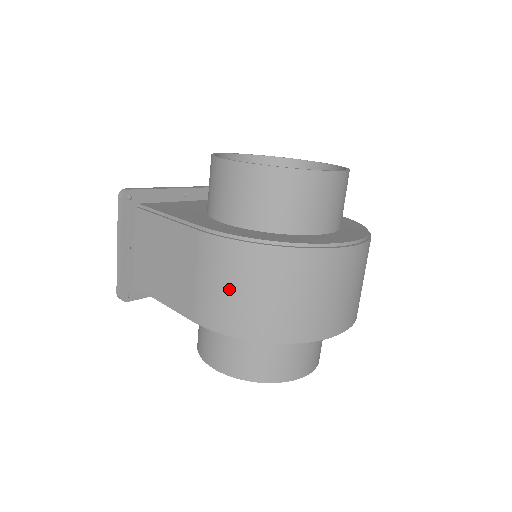
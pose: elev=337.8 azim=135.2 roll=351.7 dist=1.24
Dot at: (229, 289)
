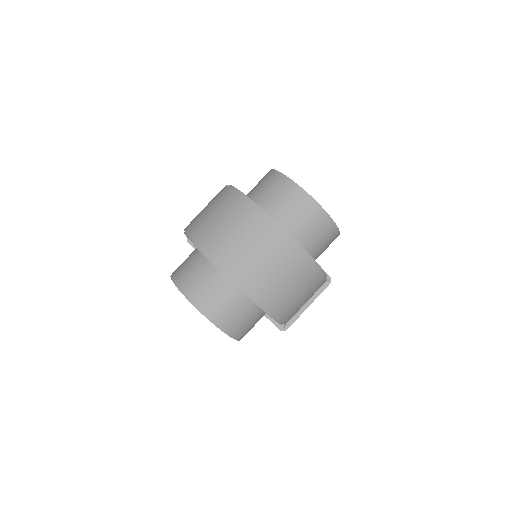
Dot at: (205, 208)
